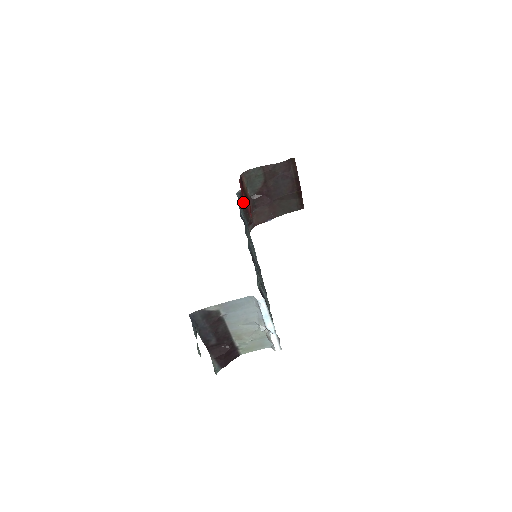
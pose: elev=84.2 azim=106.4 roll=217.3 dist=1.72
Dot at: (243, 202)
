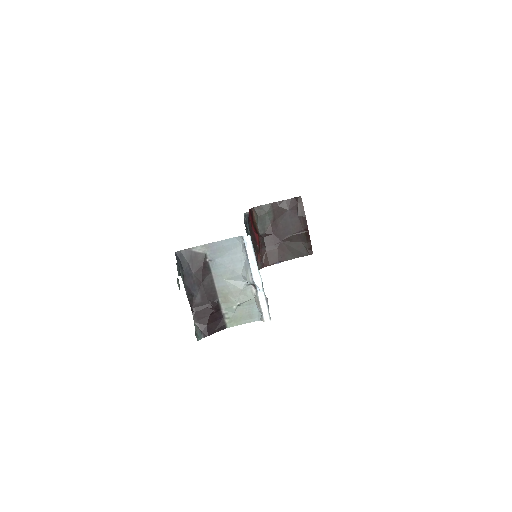
Dot at: (251, 230)
